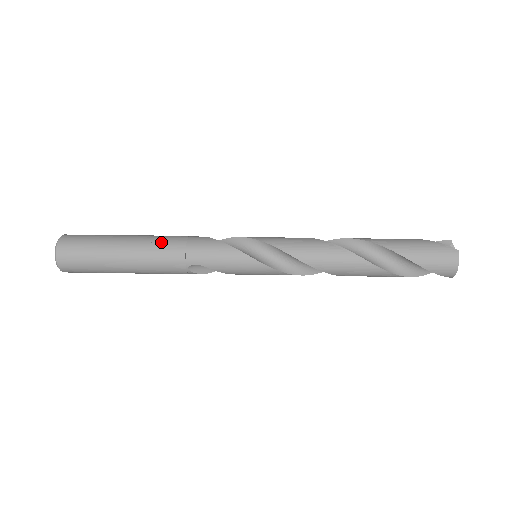
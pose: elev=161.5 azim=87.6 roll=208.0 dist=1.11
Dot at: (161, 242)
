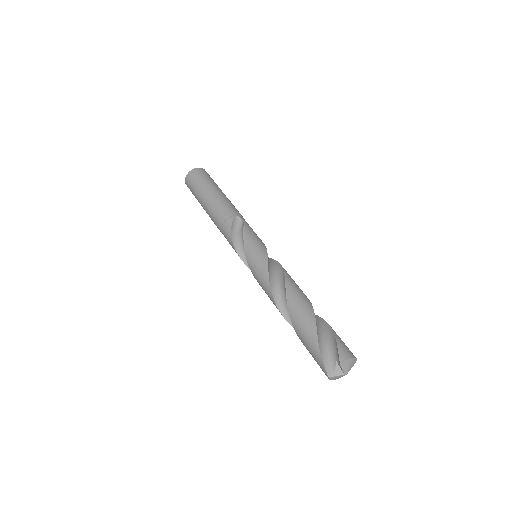
Dot at: (213, 218)
